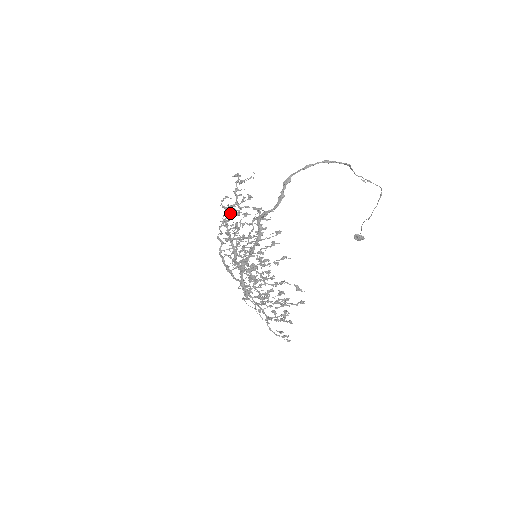
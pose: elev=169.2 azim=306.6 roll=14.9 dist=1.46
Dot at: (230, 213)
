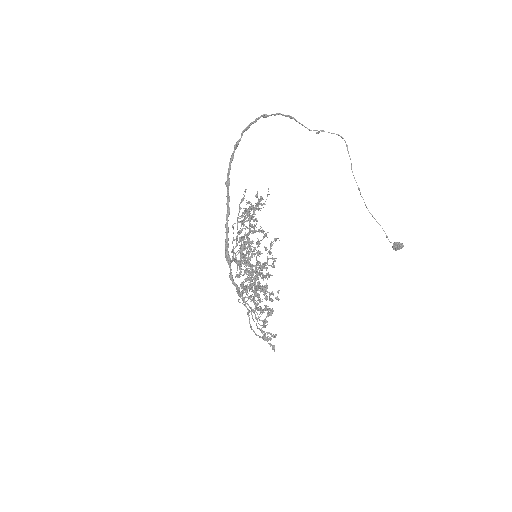
Dot at: (250, 229)
